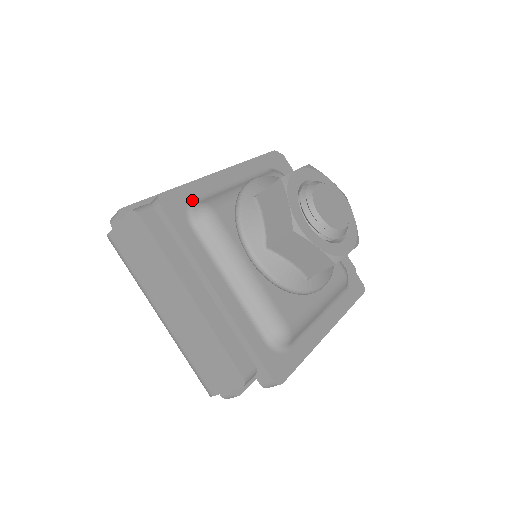
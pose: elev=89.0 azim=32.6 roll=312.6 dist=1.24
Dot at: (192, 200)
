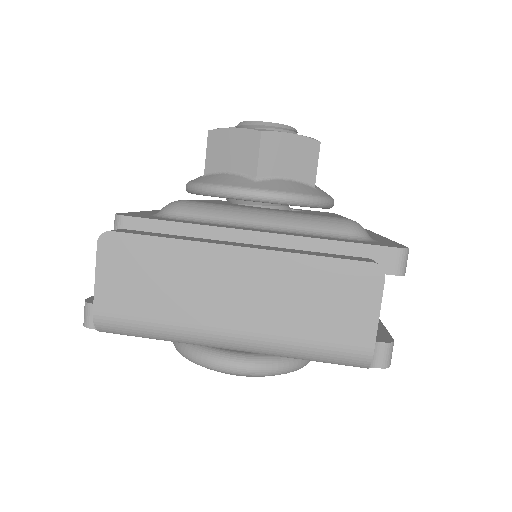
Dot at: (151, 215)
